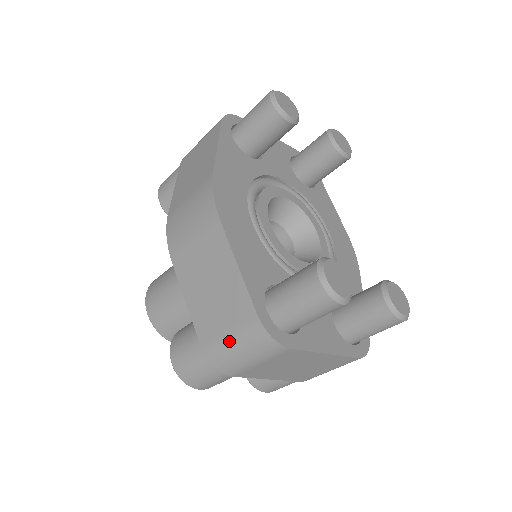
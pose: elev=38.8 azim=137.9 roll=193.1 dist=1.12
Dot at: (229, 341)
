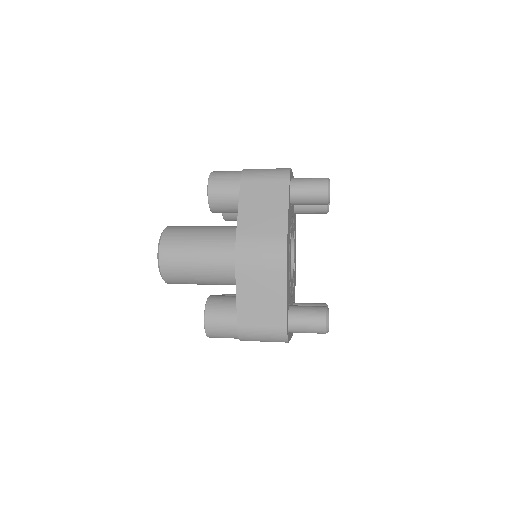
Dot at: (260, 332)
